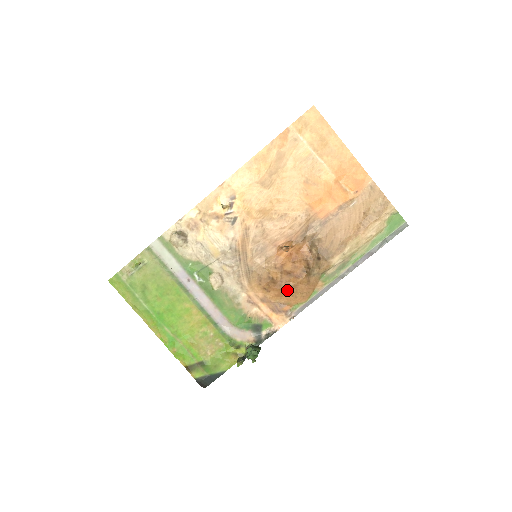
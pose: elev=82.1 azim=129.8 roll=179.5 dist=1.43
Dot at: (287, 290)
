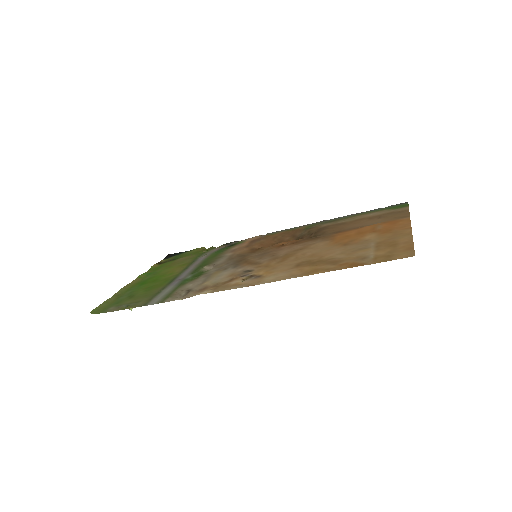
Dot at: (272, 245)
